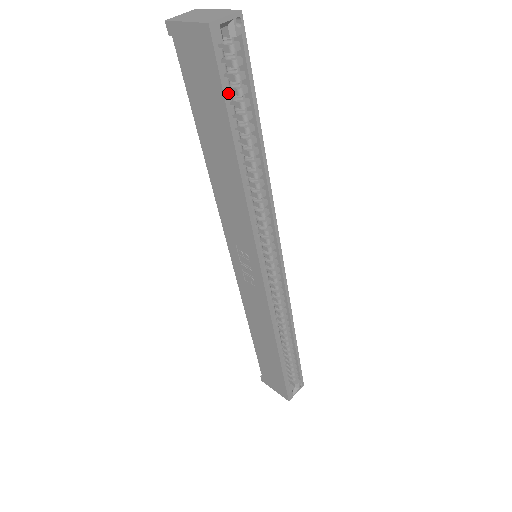
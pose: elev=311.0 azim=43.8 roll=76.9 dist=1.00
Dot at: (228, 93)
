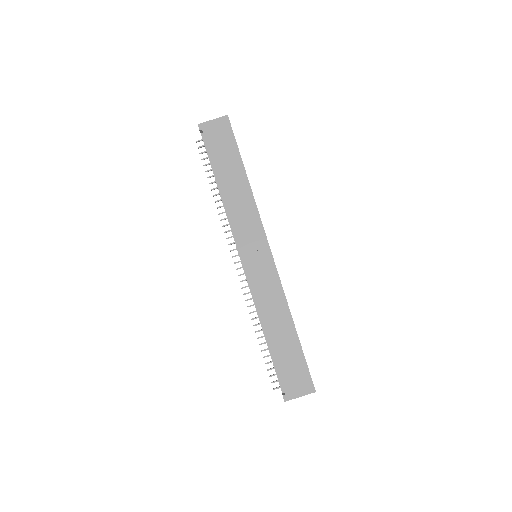
Dot at: occluded
